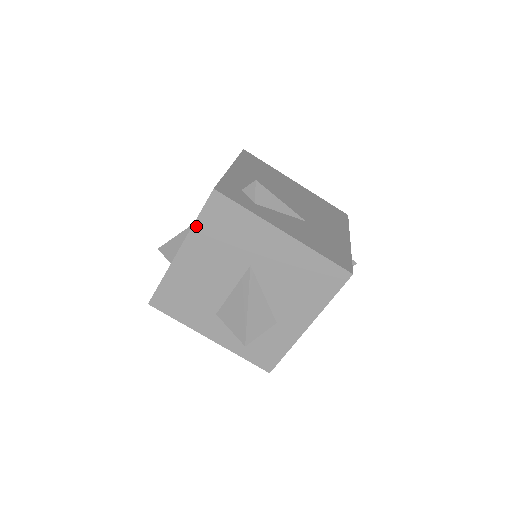
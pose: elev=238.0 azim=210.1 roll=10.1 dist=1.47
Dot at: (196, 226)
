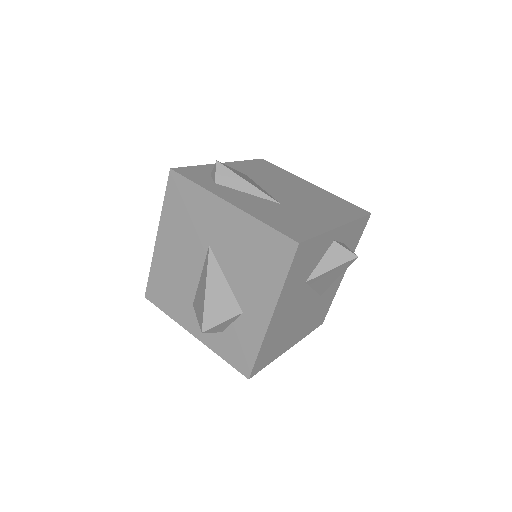
Dot at: (164, 209)
